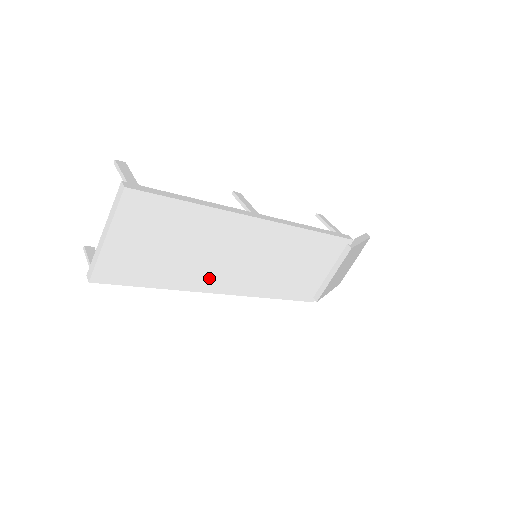
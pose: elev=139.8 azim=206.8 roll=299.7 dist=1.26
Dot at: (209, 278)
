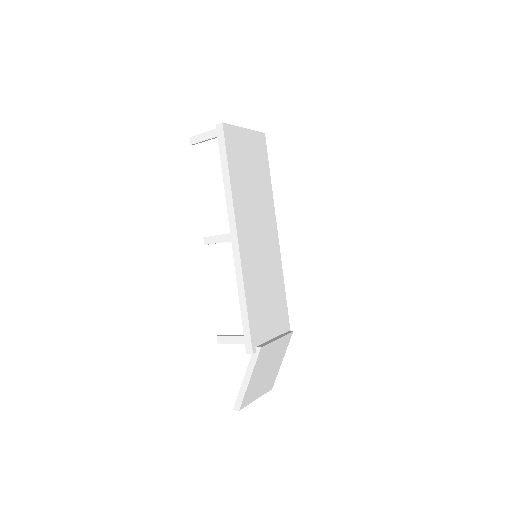
Dot at: (244, 218)
